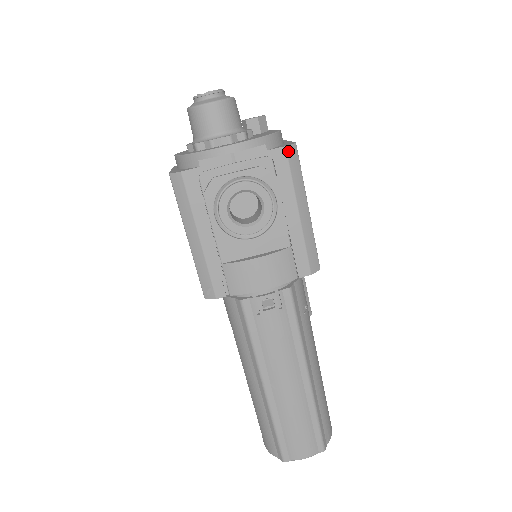
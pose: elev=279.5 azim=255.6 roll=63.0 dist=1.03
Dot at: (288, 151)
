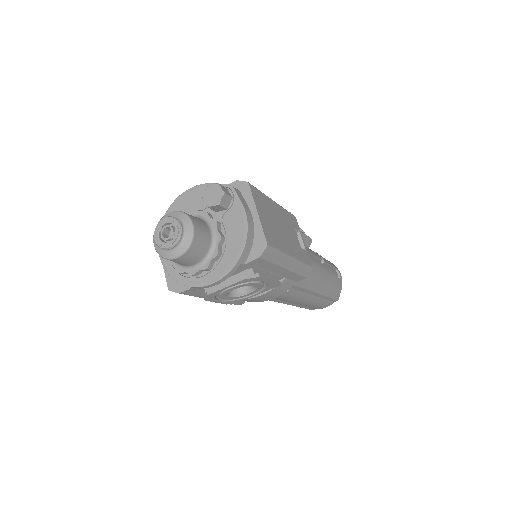
Dot at: (263, 257)
